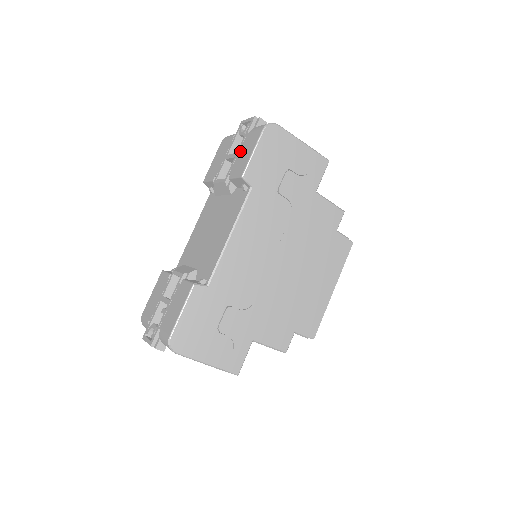
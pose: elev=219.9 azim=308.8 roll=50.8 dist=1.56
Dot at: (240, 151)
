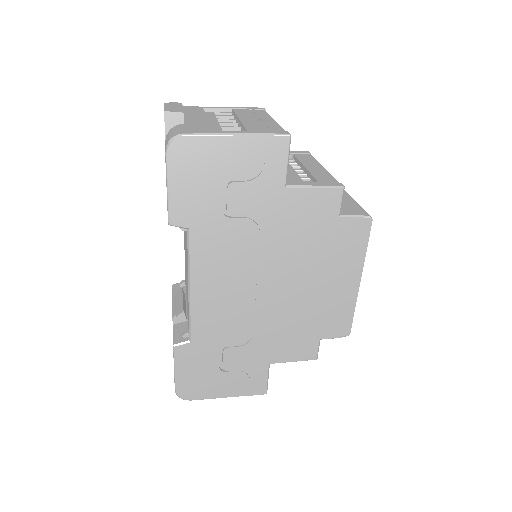
Dot at: occluded
